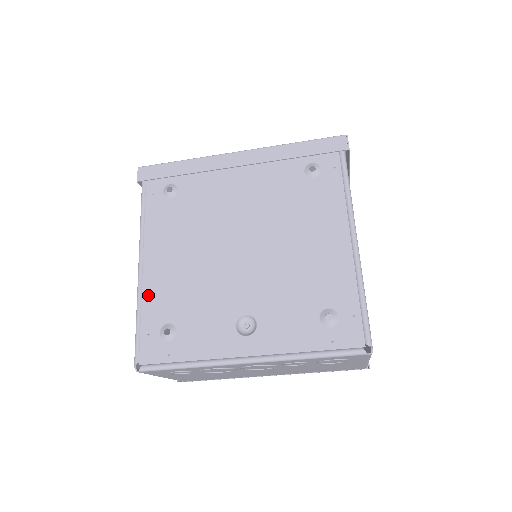
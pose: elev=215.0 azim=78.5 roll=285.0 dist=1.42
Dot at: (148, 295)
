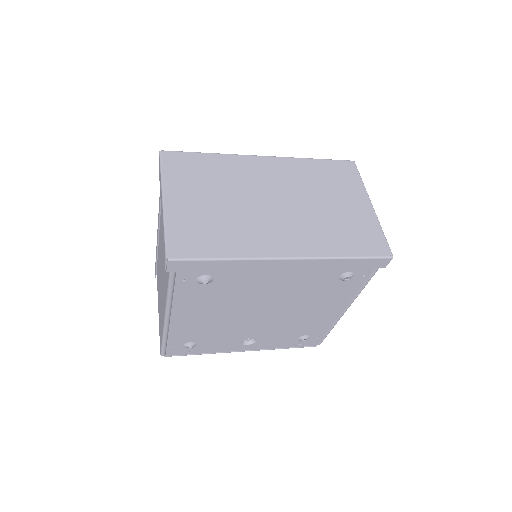
Dot at: (174, 332)
